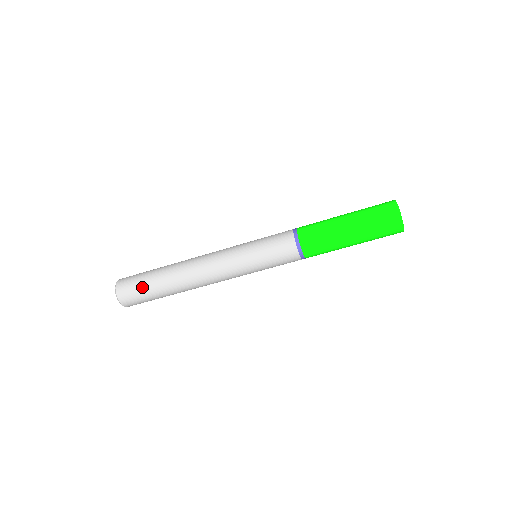
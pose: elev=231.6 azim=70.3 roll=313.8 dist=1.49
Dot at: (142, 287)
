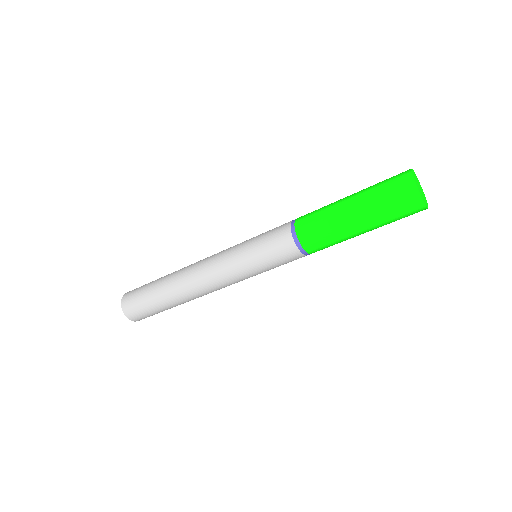
Dot at: (143, 292)
